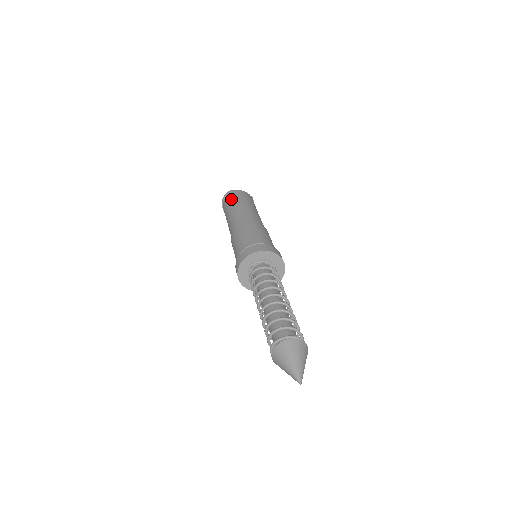
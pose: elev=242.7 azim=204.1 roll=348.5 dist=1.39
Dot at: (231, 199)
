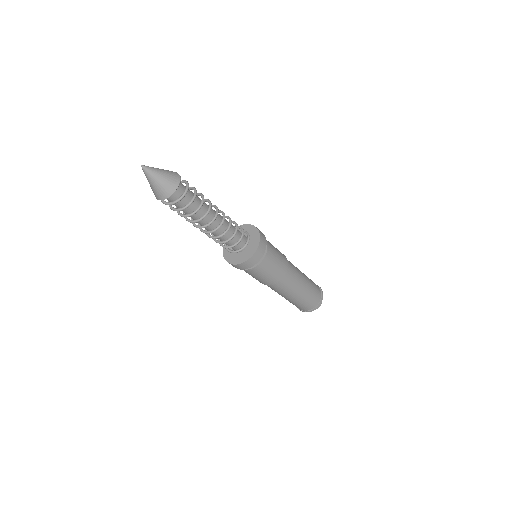
Dot at: occluded
